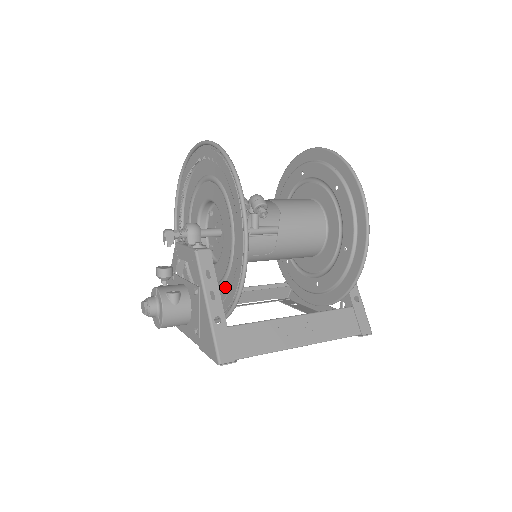
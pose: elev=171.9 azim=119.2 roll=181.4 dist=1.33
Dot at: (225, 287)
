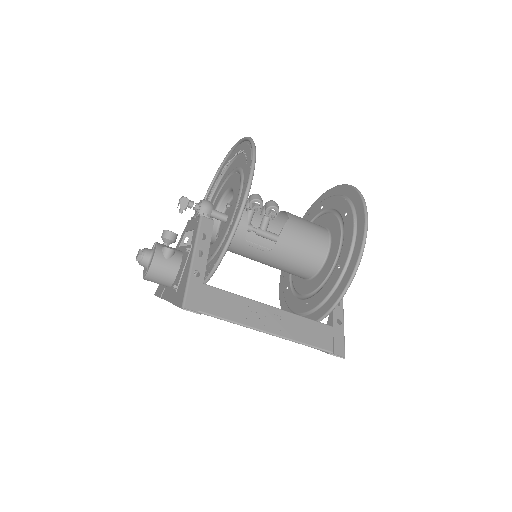
Dot at: occluded
